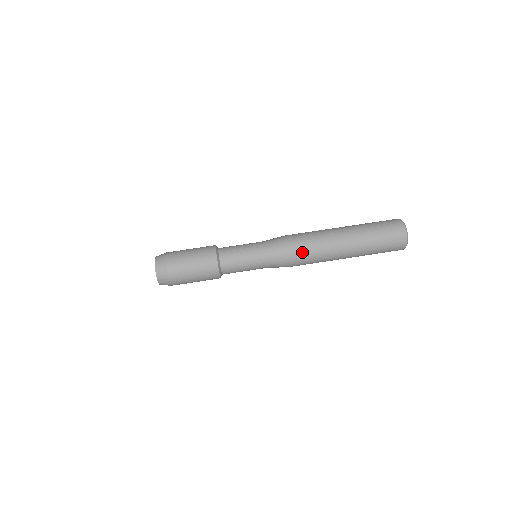
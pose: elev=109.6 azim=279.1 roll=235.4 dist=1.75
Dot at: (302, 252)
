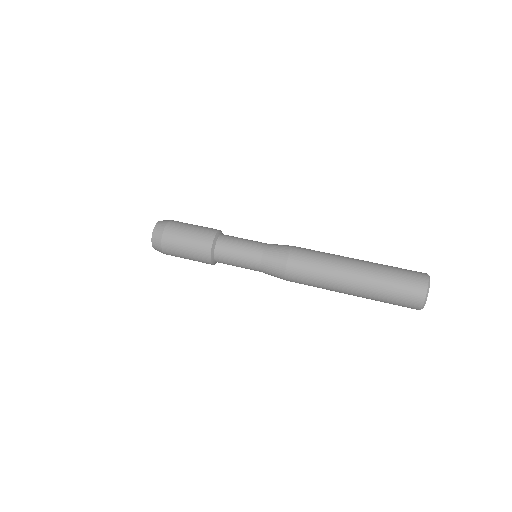
Dot at: (299, 276)
